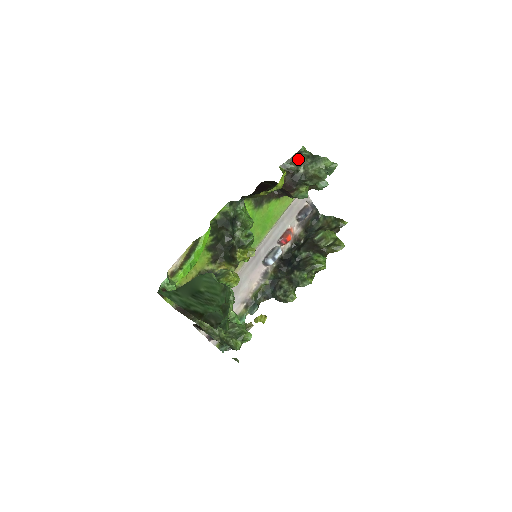
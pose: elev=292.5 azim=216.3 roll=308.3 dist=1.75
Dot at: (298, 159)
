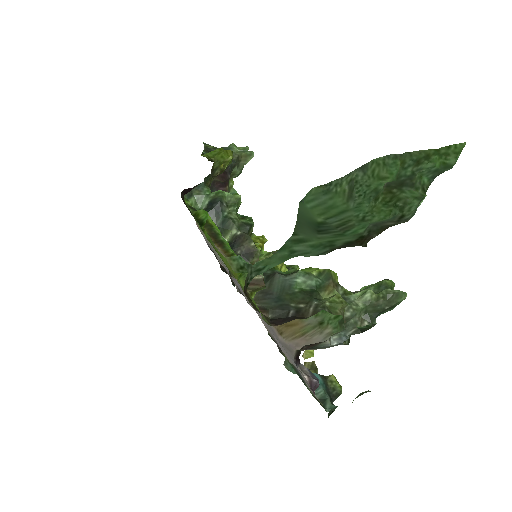
Dot at: (211, 149)
